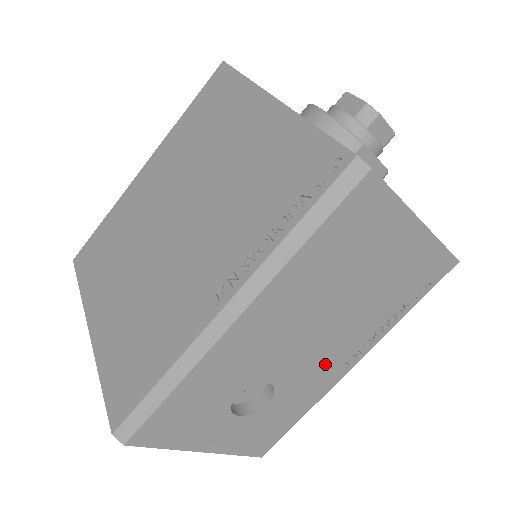
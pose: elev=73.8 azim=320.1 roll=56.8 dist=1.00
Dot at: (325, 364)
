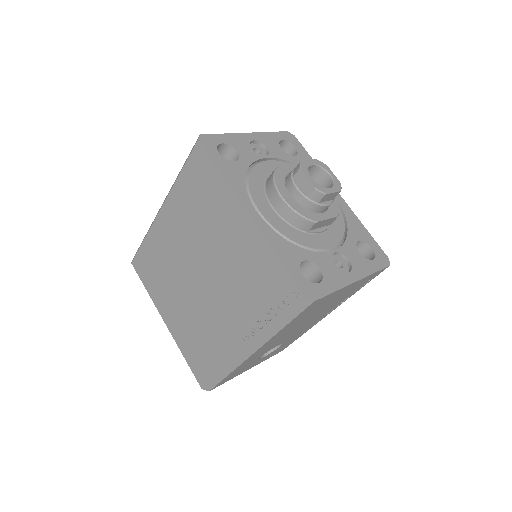
Dot at: occluded
